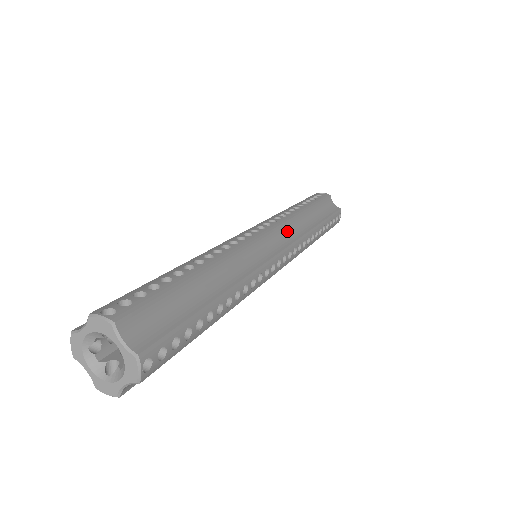
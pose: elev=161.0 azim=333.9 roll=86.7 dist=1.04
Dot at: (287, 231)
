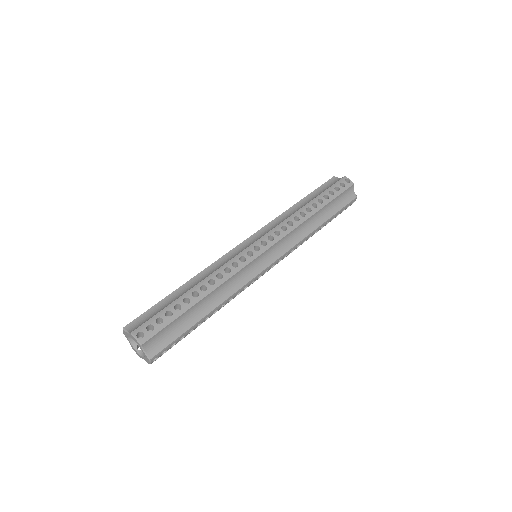
Dot at: (286, 241)
